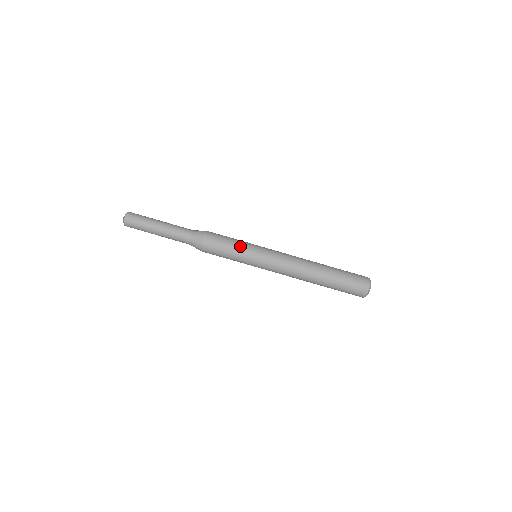
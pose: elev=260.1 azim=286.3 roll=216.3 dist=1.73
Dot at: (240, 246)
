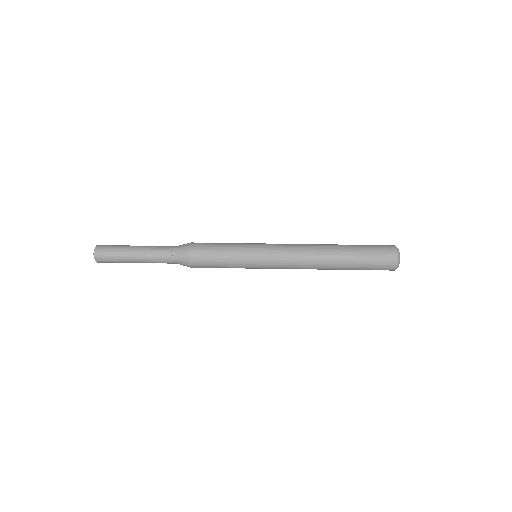
Dot at: (234, 243)
